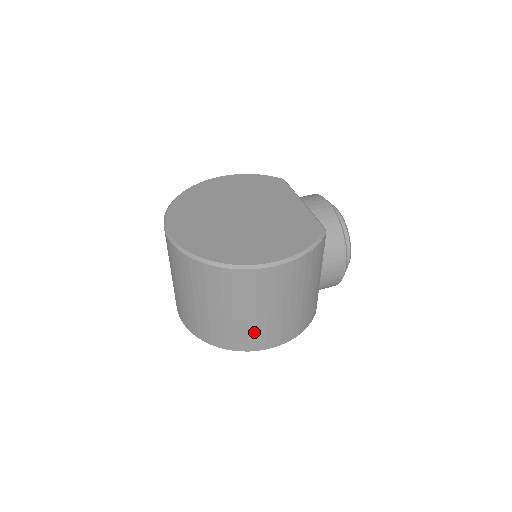
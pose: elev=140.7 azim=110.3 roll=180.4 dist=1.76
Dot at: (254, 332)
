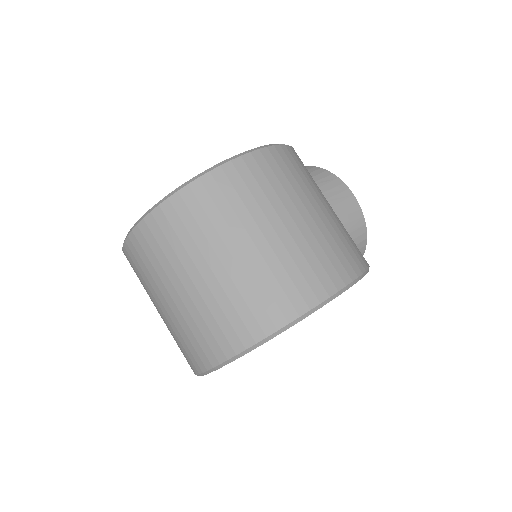
Dot at: (292, 268)
